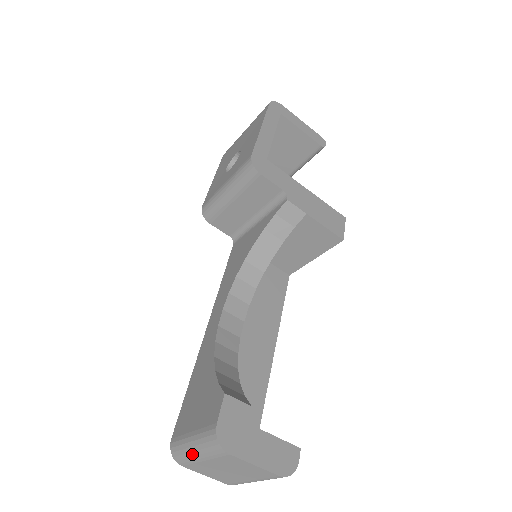
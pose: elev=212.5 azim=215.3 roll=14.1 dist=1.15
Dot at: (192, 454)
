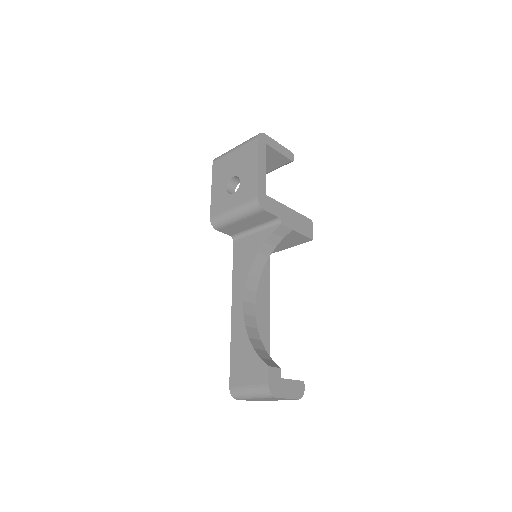
Dot at: (249, 397)
